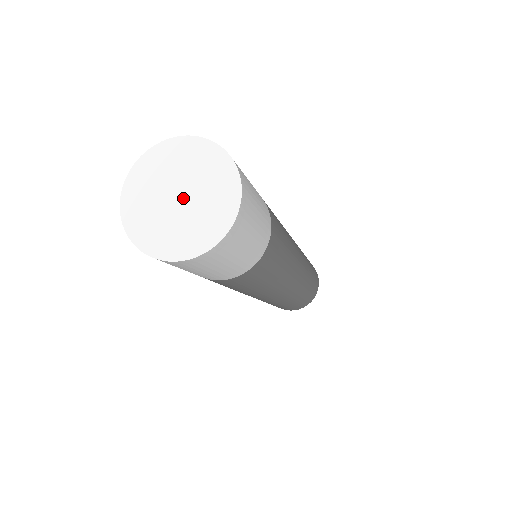
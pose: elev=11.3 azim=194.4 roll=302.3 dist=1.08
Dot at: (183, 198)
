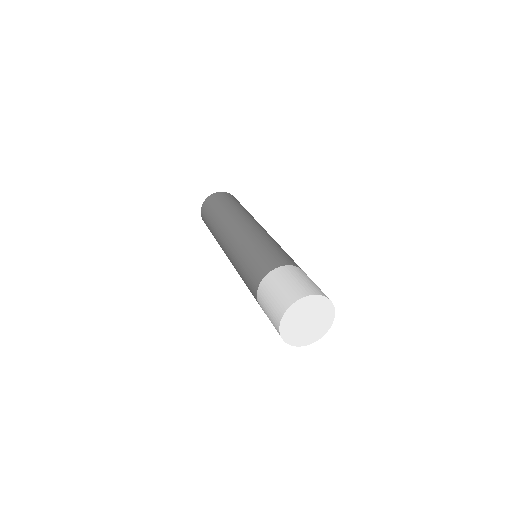
Dot at: (310, 321)
